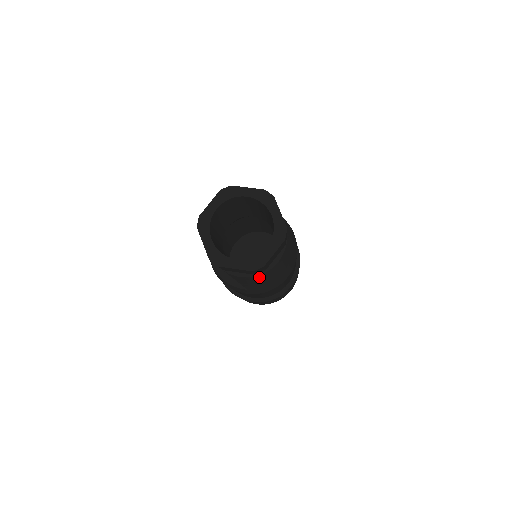
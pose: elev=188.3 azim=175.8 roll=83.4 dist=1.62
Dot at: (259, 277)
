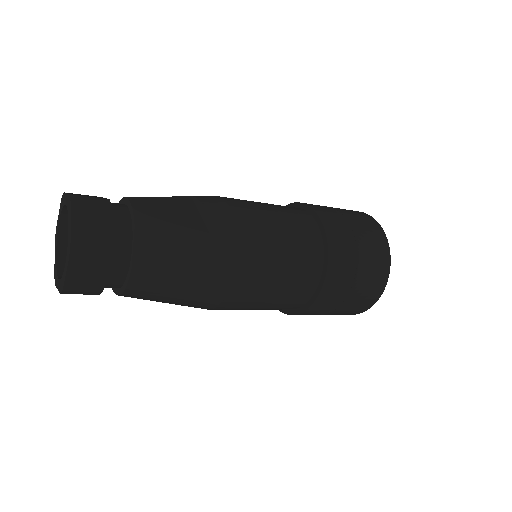
Dot at: (131, 295)
